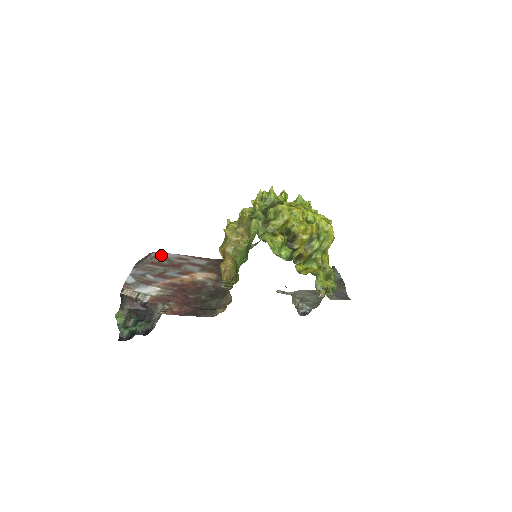
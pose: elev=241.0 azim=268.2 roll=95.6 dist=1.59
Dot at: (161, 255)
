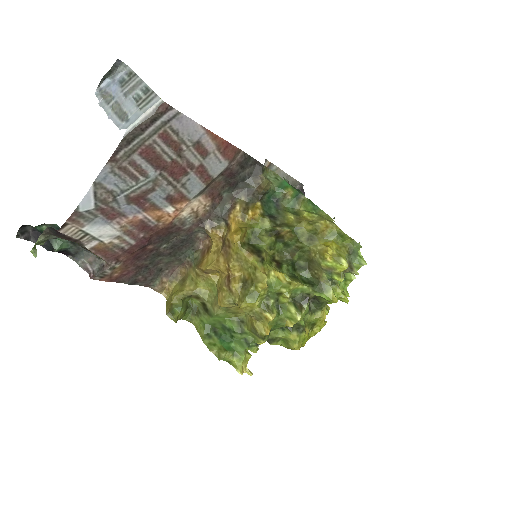
Dot at: (177, 126)
